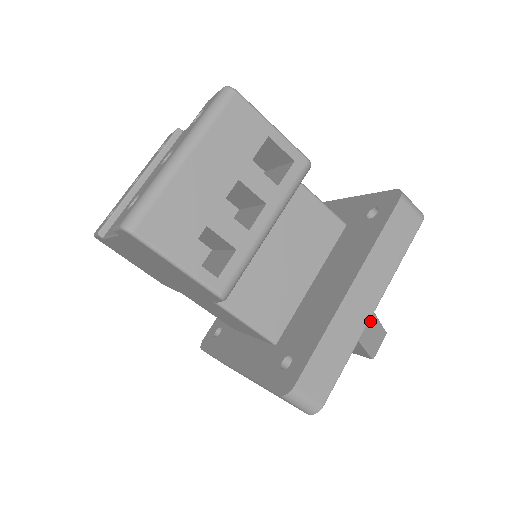
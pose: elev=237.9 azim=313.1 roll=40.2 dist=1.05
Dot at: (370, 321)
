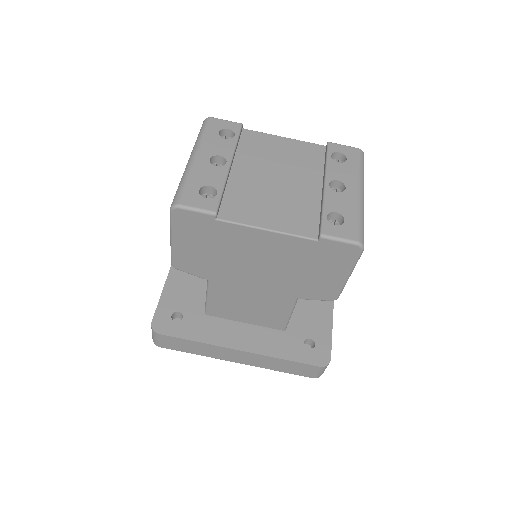
Dot at: occluded
